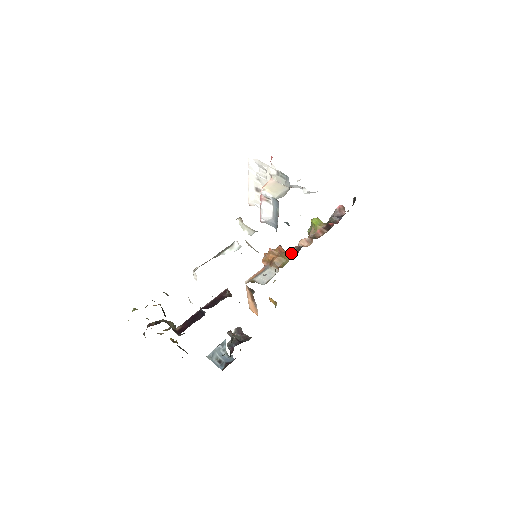
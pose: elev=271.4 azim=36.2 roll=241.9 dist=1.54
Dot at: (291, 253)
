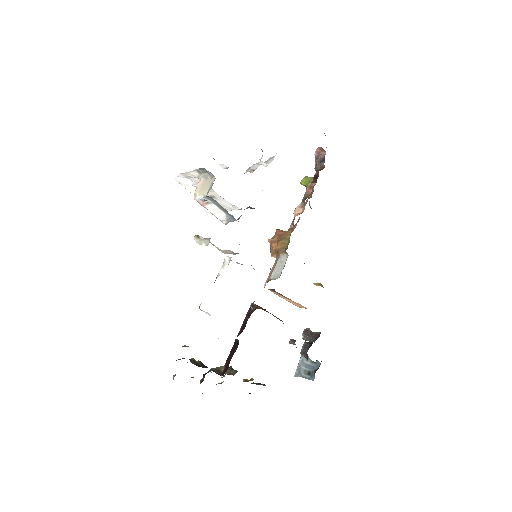
Dot at: (289, 229)
